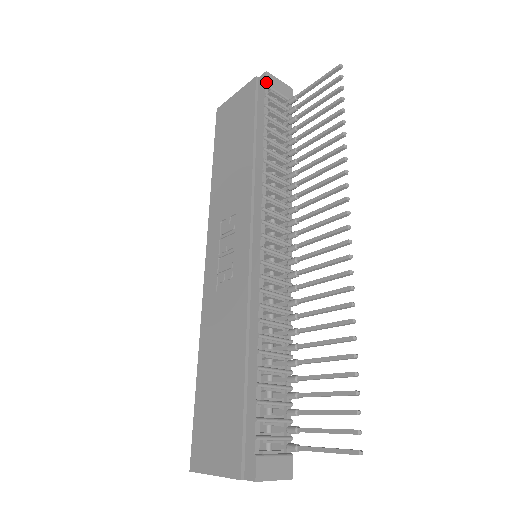
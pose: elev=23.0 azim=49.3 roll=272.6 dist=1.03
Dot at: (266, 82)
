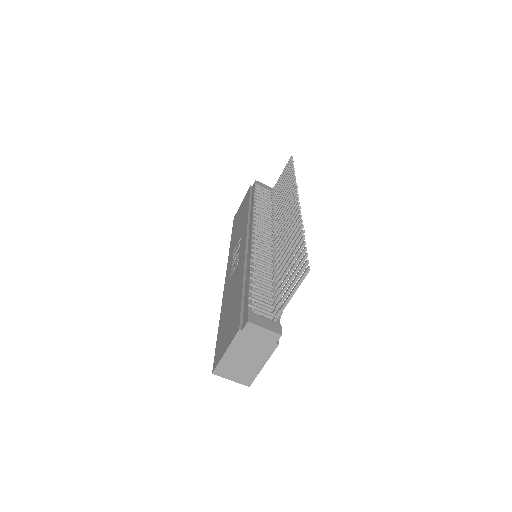
Dot at: (255, 183)
